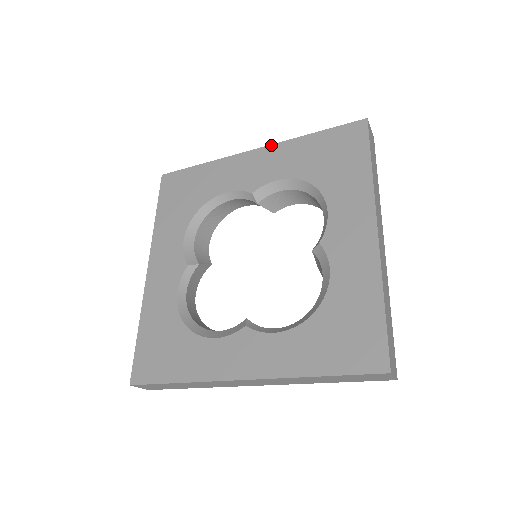
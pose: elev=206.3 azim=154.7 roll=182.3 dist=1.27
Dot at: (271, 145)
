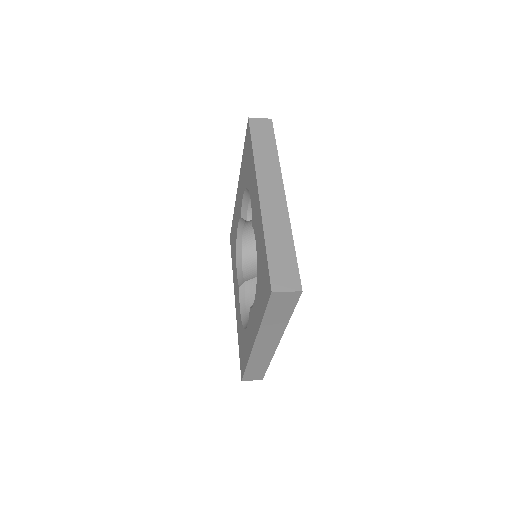
Dot at: (239, 177)
